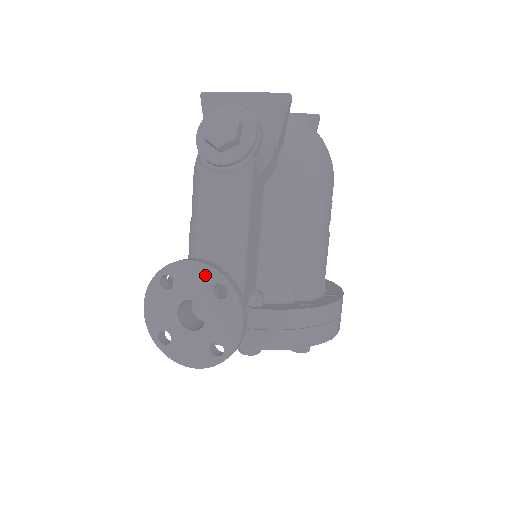
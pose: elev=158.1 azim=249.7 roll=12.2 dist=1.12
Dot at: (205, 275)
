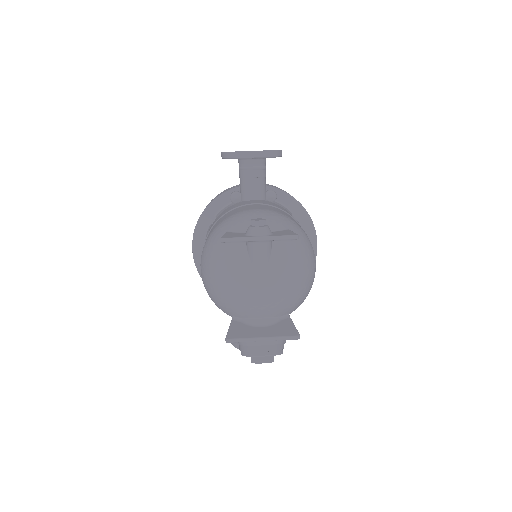
Dot at: occluded
